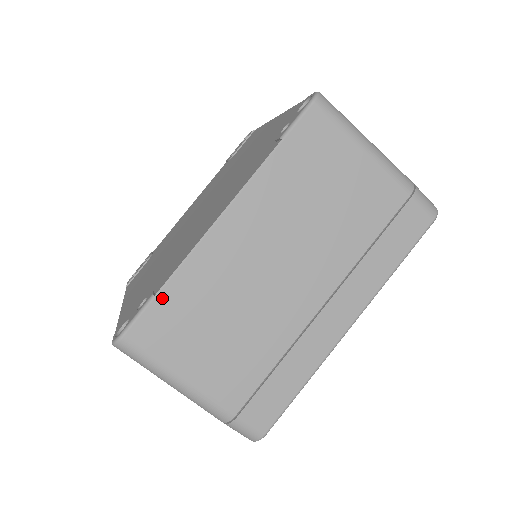
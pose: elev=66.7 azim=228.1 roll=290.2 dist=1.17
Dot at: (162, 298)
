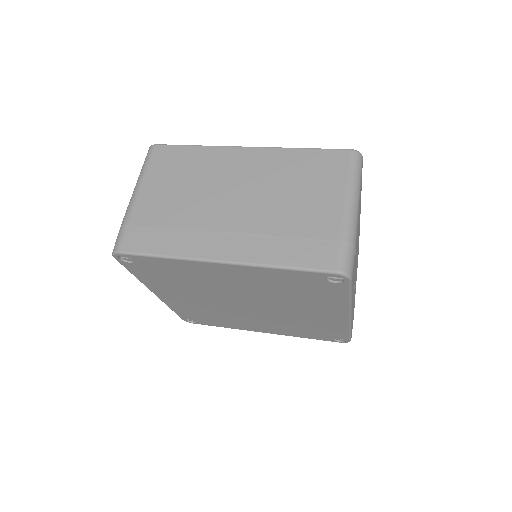
Dot at: occluded
